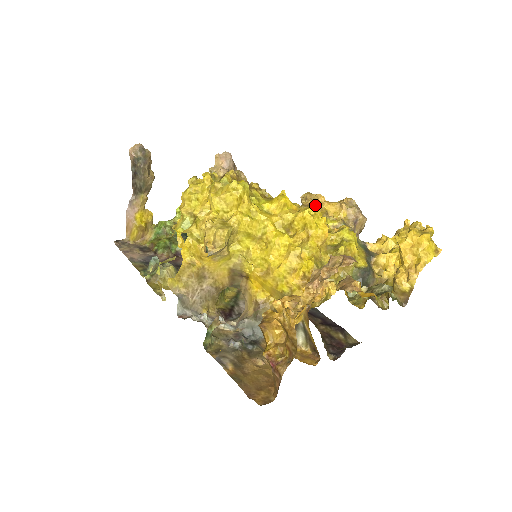
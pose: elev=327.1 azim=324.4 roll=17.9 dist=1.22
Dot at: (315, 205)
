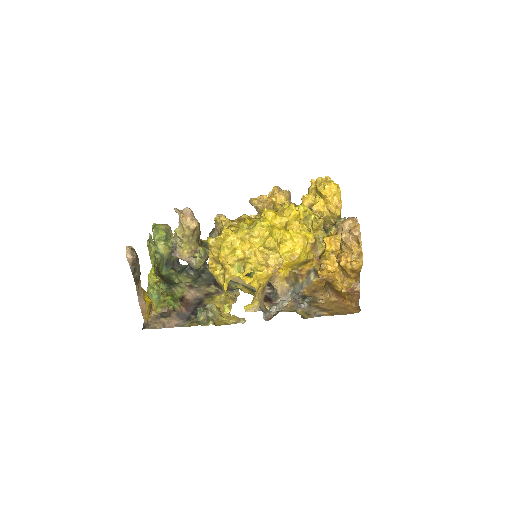
Dot at: (273, 204)
